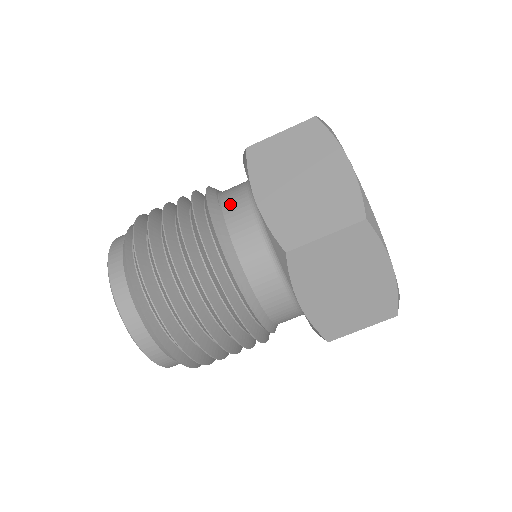
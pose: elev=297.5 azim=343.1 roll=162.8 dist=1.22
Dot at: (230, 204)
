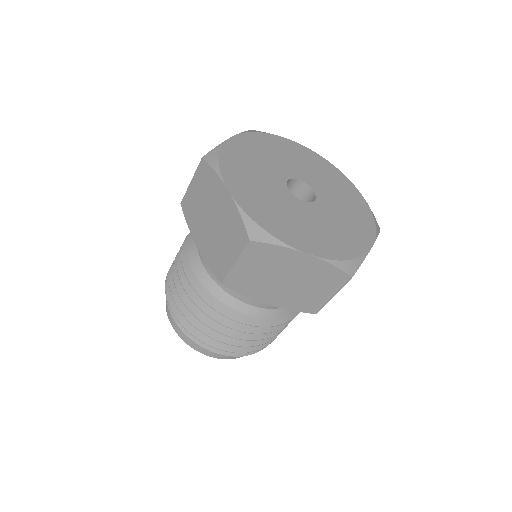
Dot at: occluded
